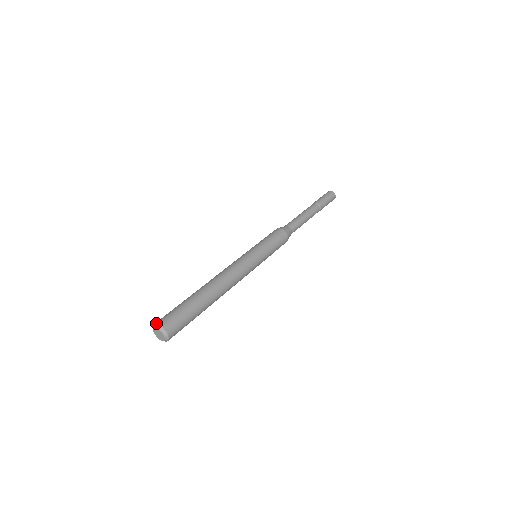
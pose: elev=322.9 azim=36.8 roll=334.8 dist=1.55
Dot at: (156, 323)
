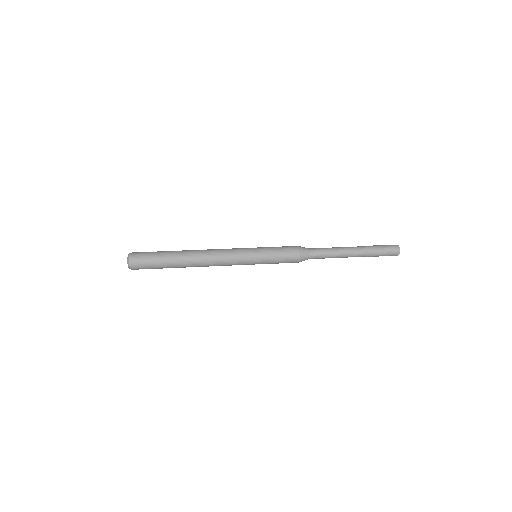
Dot at: occluded
